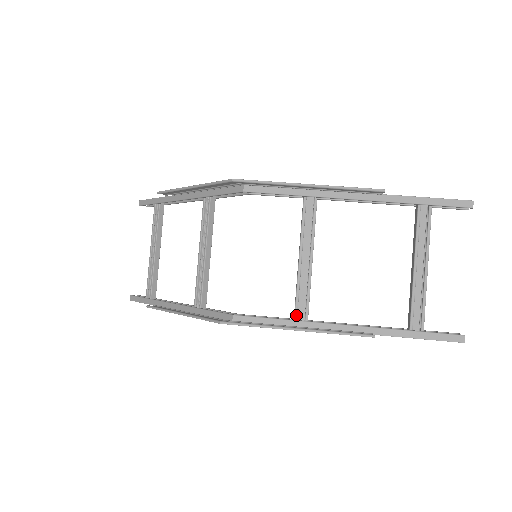
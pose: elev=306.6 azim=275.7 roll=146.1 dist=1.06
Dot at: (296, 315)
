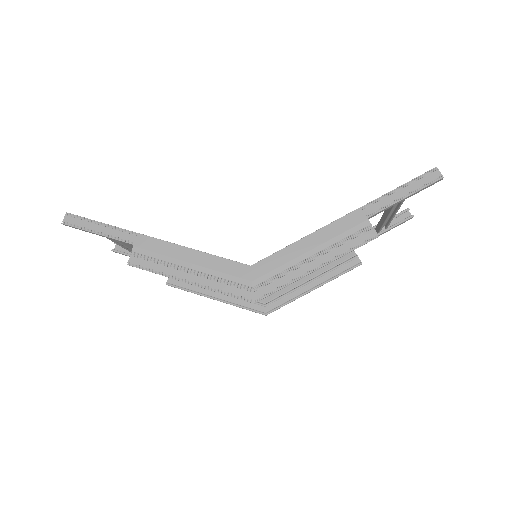
Dot at: occluded
